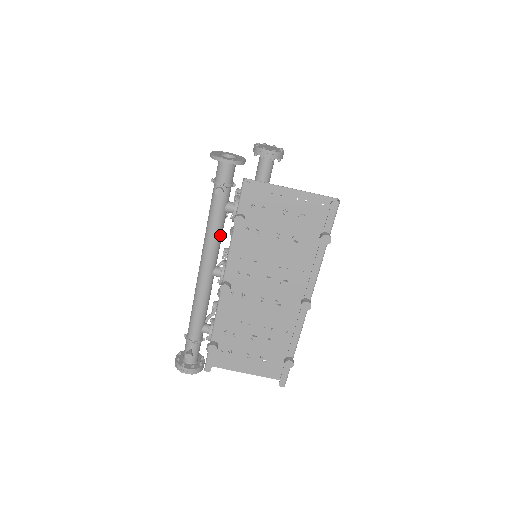
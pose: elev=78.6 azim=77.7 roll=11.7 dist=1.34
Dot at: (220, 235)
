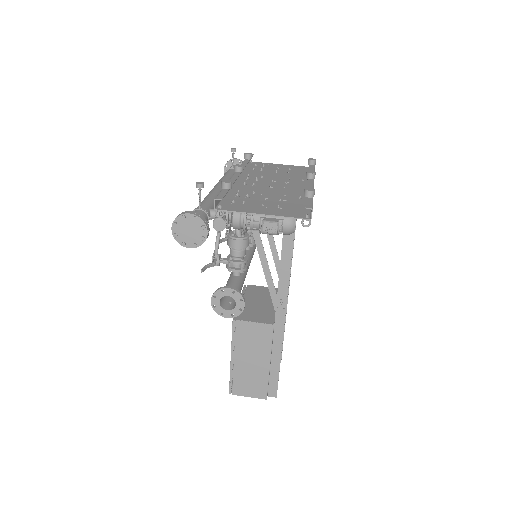
Dot at: occluded
